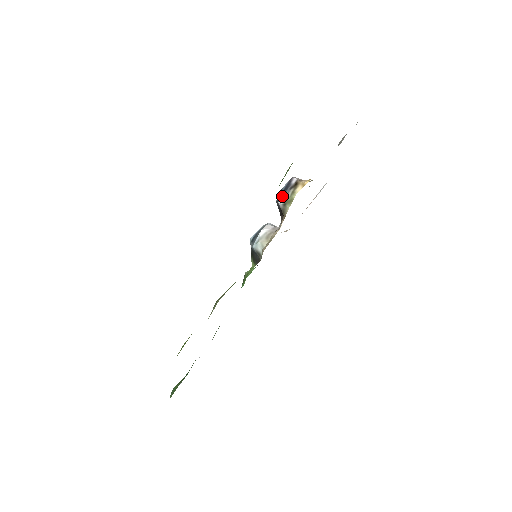
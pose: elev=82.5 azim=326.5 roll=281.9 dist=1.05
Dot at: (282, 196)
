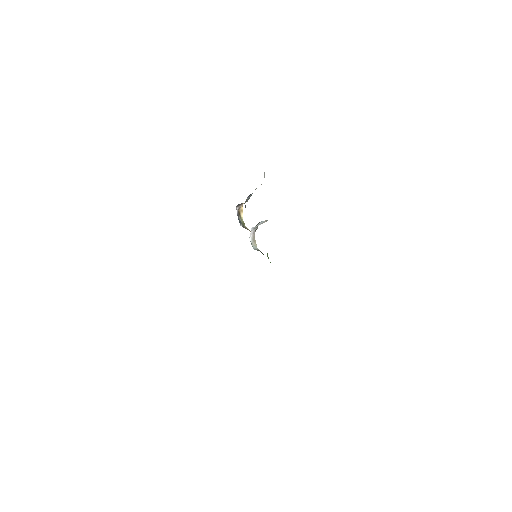
Dot at: (239, 222)
